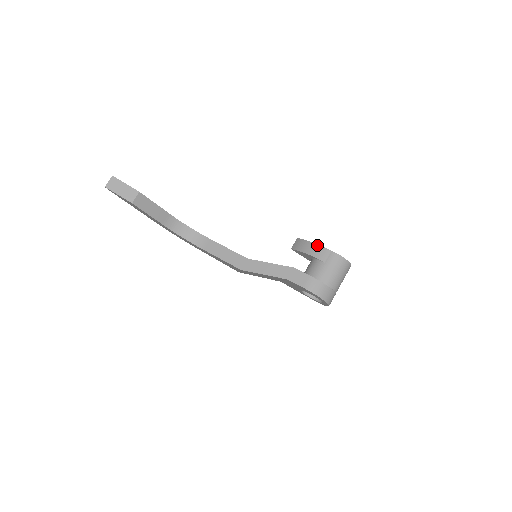
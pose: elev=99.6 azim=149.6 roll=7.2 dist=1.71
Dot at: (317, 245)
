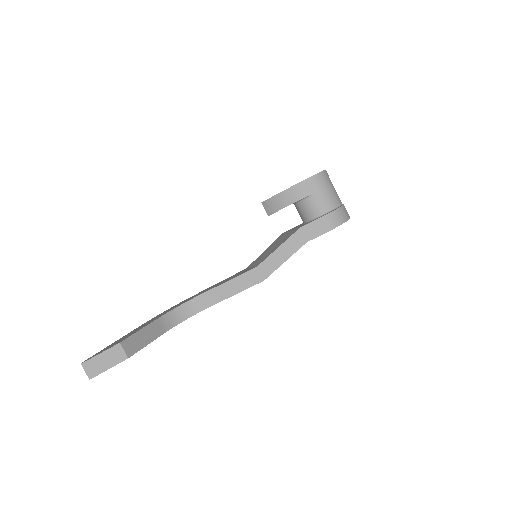
Dot at: (289, 189)
